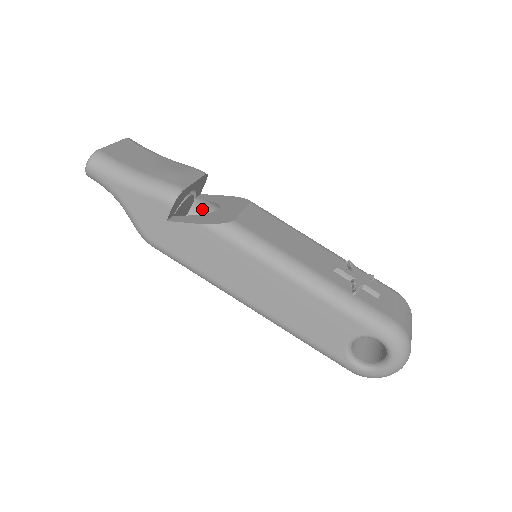
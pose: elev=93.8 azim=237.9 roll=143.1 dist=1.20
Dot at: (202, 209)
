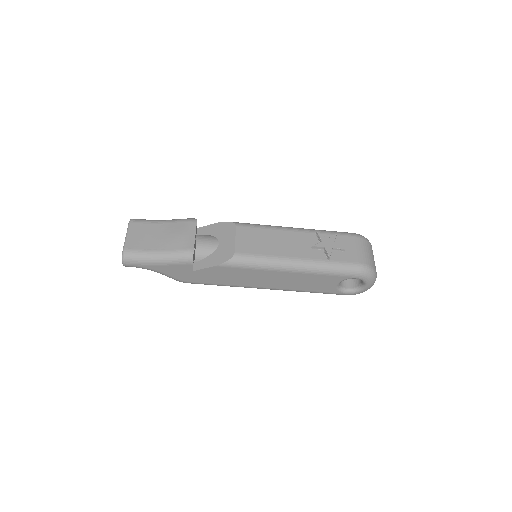
Dot at: (204, 239)
